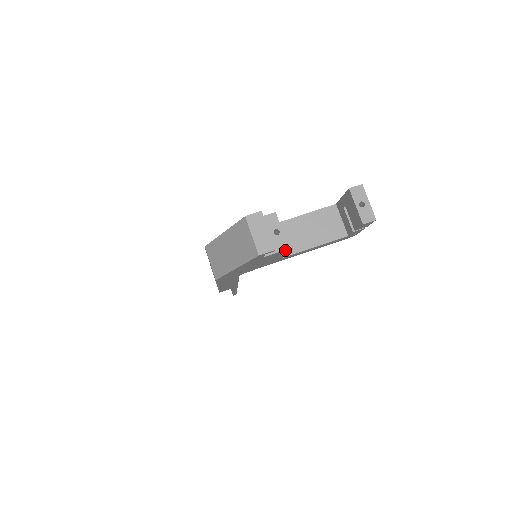
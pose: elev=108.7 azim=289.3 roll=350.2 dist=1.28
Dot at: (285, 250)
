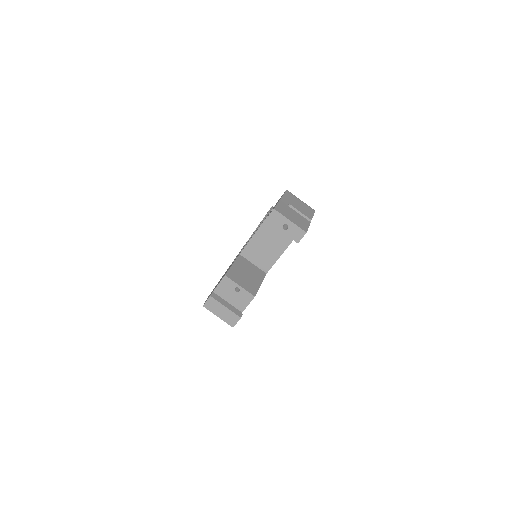
Dot at: (253, 298)
